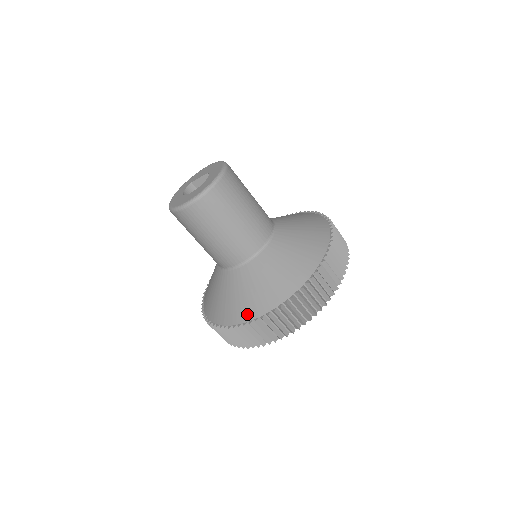
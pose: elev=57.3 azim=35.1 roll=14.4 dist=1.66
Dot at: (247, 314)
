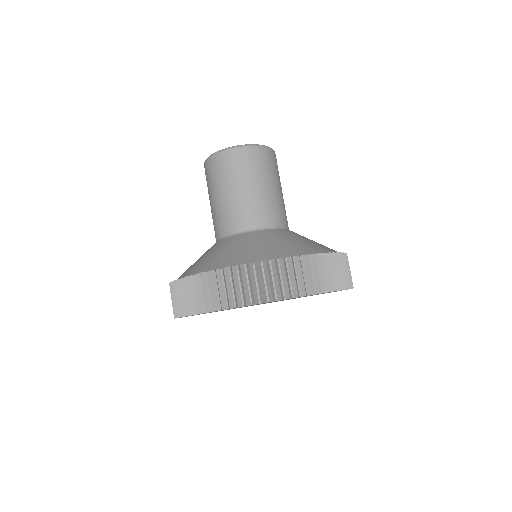
Dot at: (254, 257)
